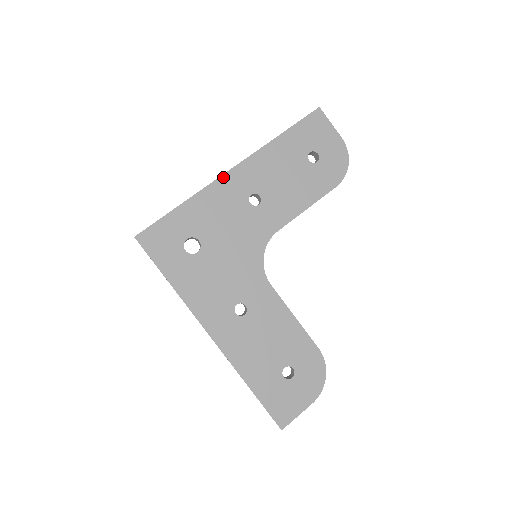
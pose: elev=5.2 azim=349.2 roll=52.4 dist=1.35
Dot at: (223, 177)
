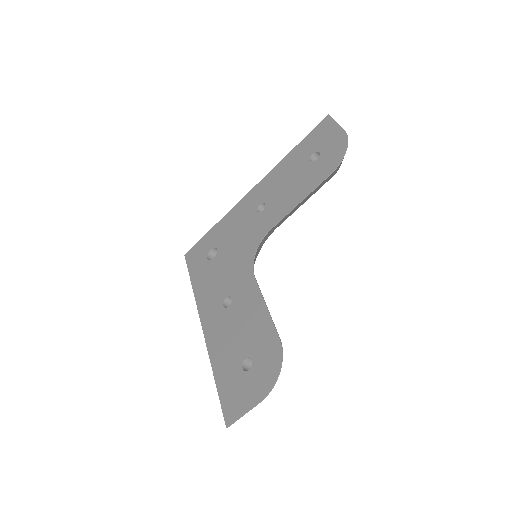
Dot at: (245, 197)
